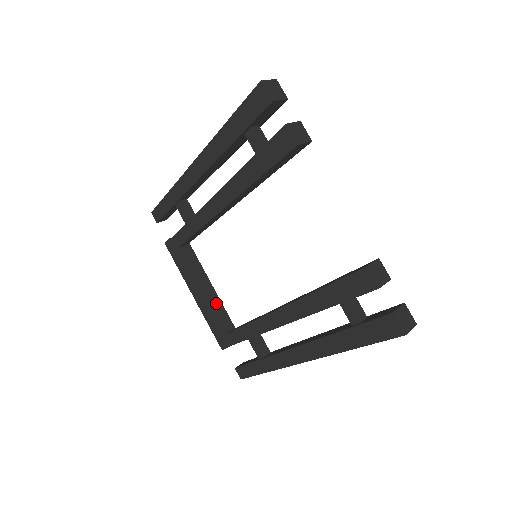
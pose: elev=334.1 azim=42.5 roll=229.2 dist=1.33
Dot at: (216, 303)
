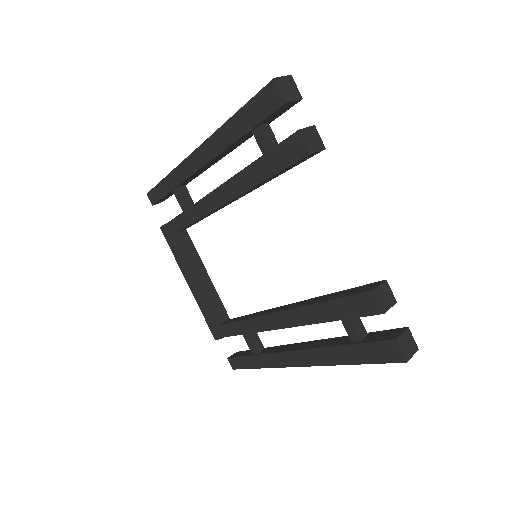
Dot at: (211, 293)
